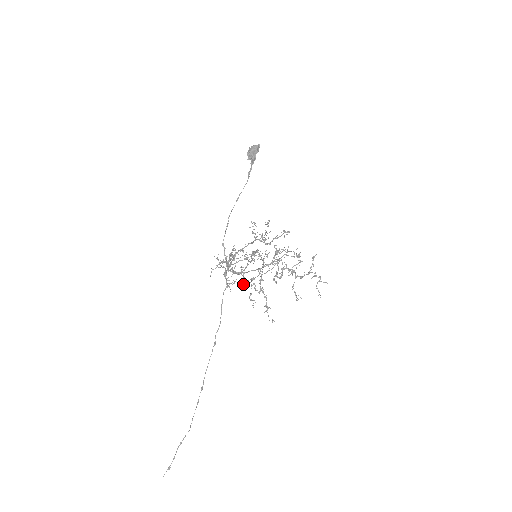
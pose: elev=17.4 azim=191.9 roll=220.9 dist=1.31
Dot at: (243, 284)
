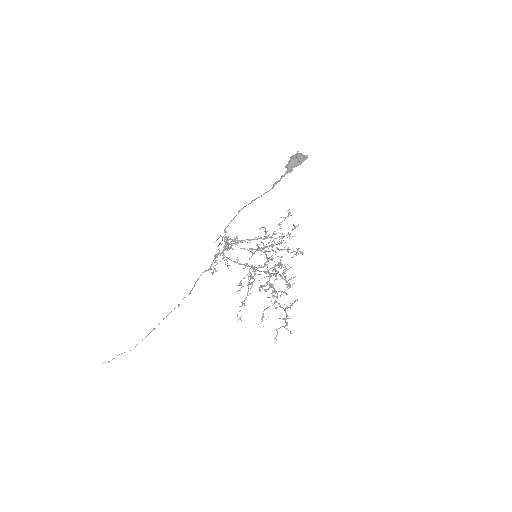
Dot at: (246, 263)
